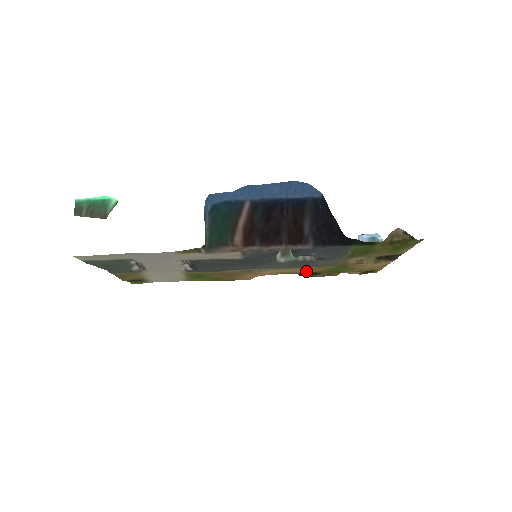
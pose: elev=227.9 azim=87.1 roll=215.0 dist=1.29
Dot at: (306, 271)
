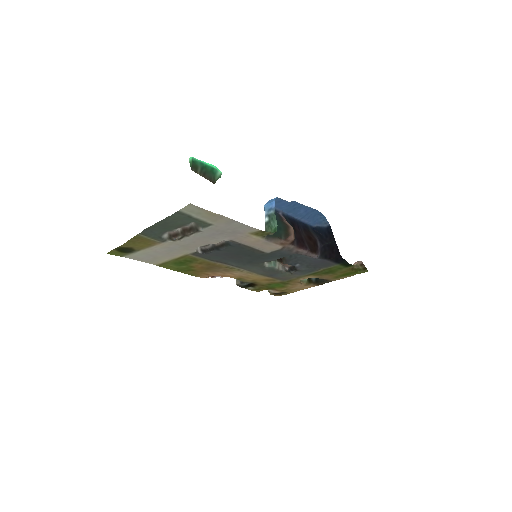
Dot at: (255, 281)
